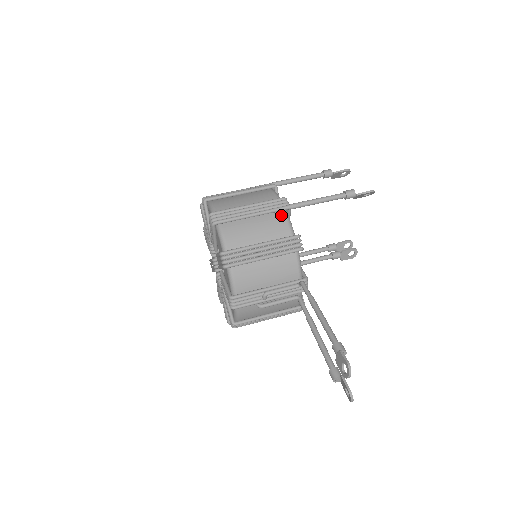
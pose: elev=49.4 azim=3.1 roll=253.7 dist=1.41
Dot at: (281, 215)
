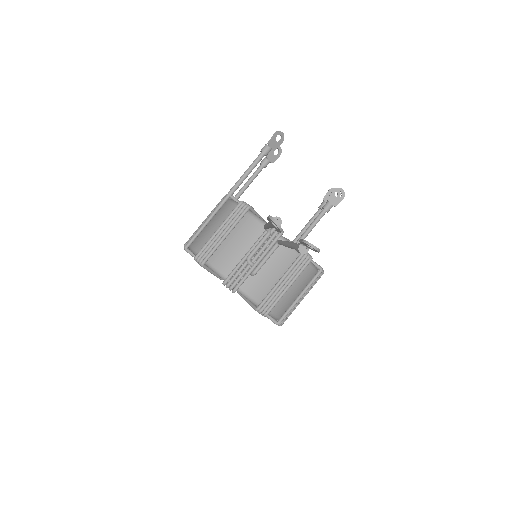
Dot at: (226, 204)
